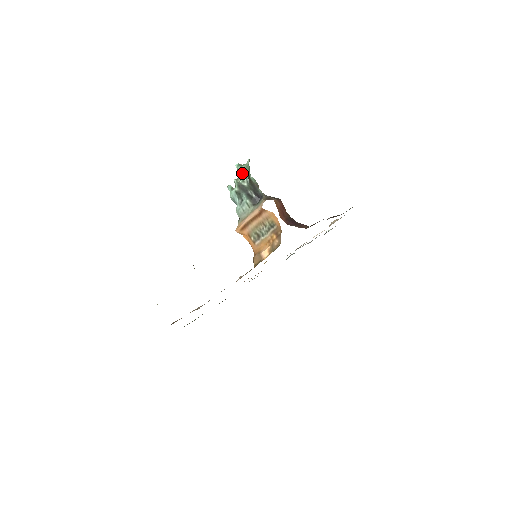
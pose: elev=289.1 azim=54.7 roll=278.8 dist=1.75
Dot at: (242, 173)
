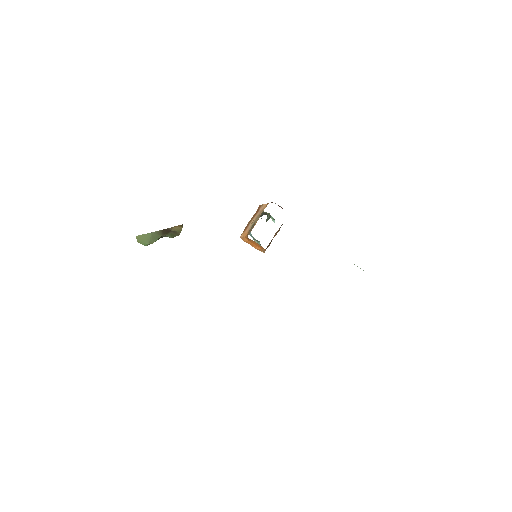
Dot at: occluded
